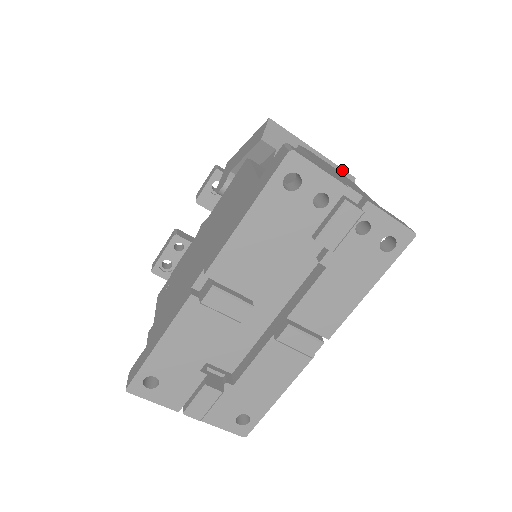
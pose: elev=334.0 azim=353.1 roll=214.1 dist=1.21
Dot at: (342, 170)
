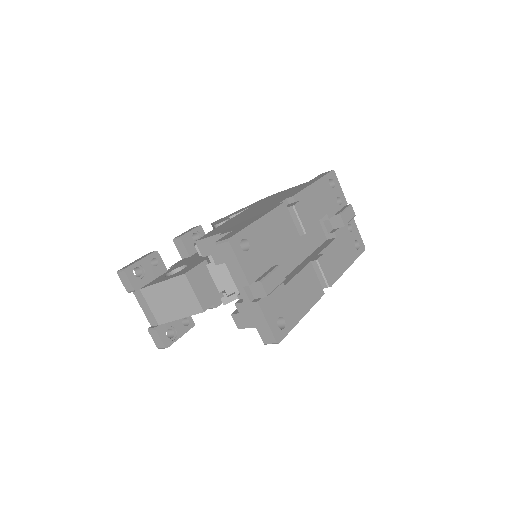
Dot at: occluded
